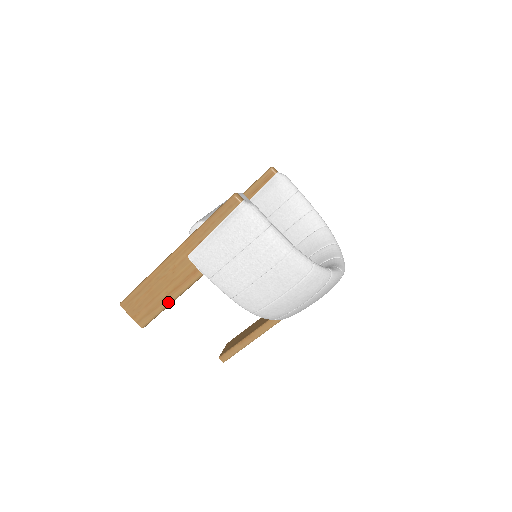
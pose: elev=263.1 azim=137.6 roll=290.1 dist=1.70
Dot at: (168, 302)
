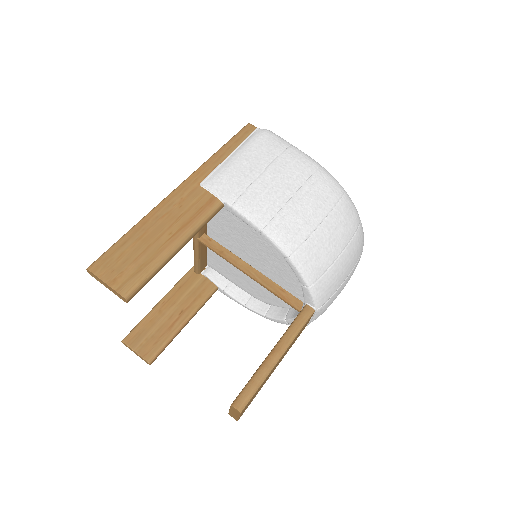
Dot at: (172, 247)
